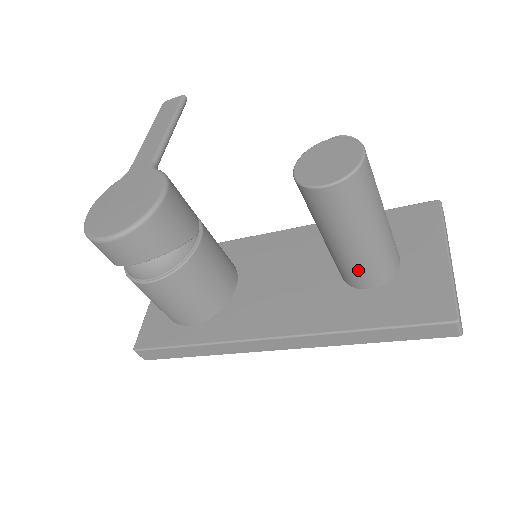
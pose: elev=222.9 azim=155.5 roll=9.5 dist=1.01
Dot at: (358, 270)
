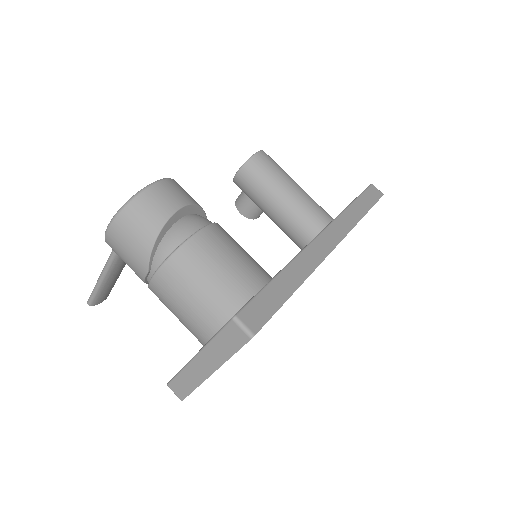
Dot at: (314, 207)
